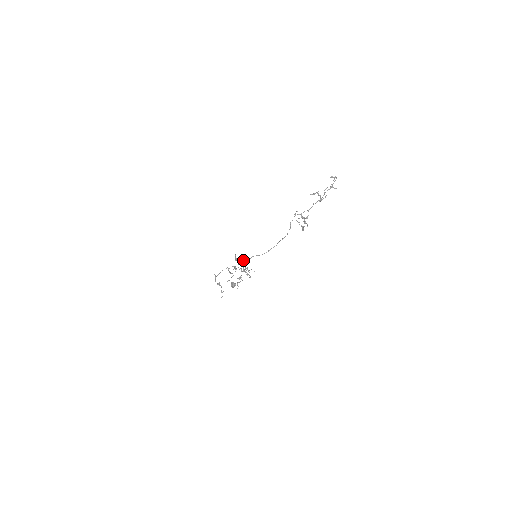
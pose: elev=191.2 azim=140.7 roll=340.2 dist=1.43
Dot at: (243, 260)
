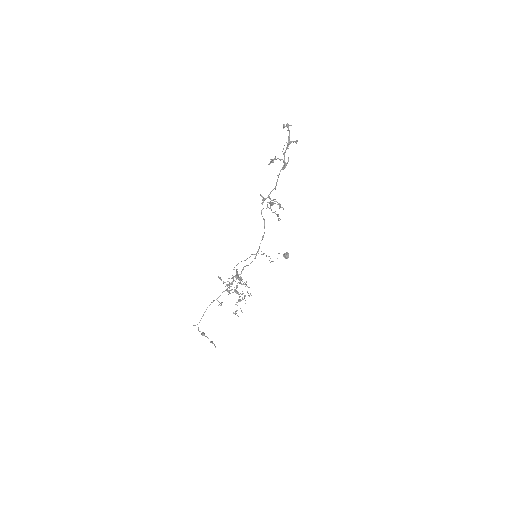
Dot at: (235, 276)
